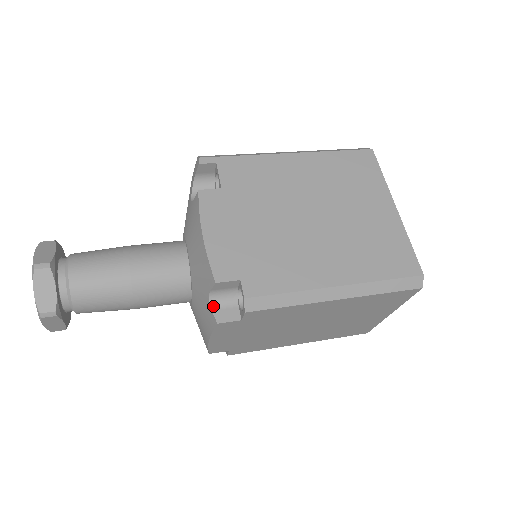
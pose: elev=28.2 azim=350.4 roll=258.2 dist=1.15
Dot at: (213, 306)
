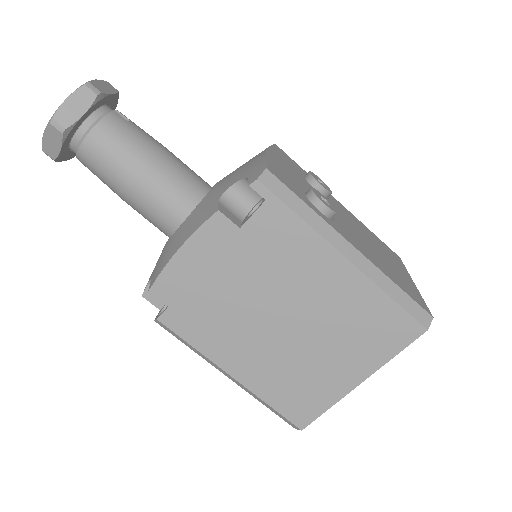
Dot at: occluded
